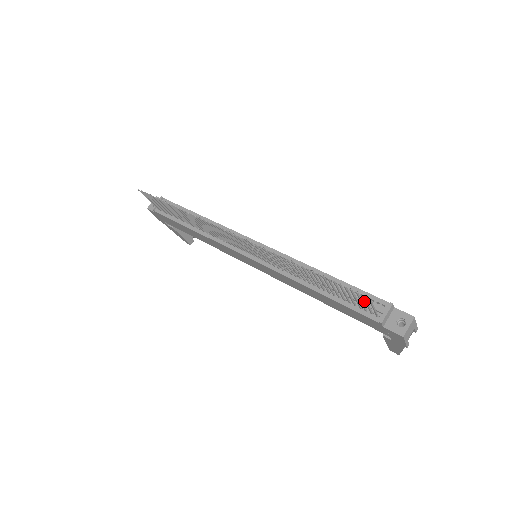
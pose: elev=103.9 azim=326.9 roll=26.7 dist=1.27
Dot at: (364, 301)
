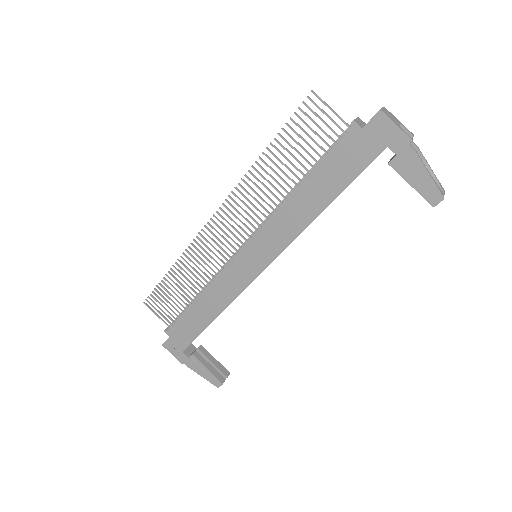
Dot at: (336, 140)
